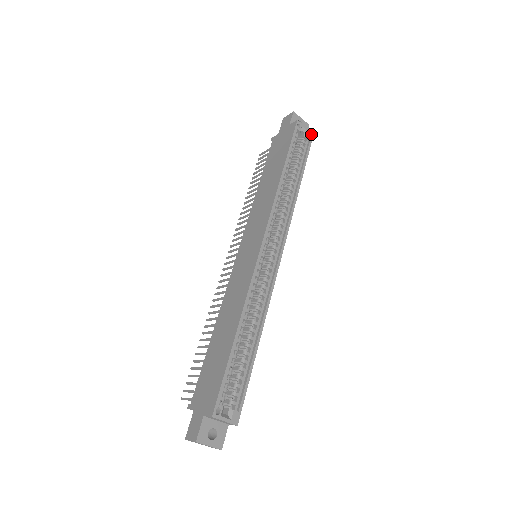
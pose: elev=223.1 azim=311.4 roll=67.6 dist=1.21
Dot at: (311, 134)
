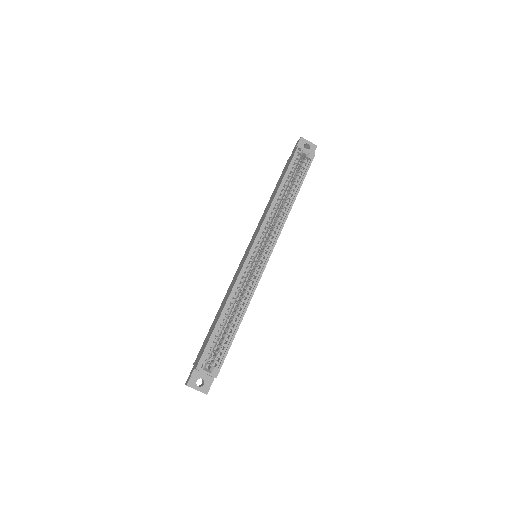
Dot at: (313, 154)
